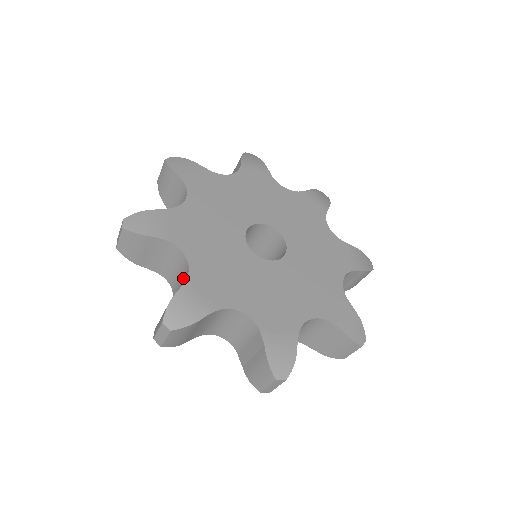
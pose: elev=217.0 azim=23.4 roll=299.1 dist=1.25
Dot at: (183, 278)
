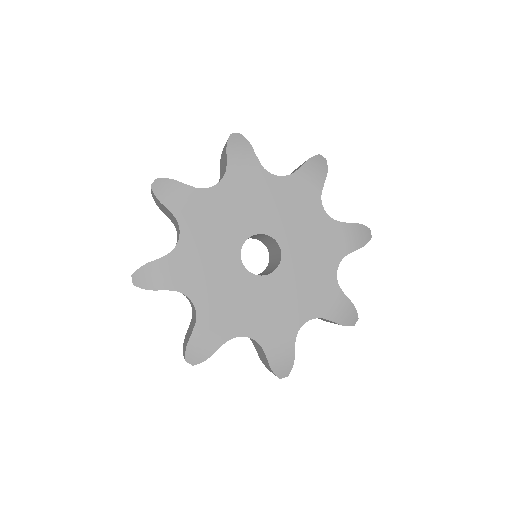
Dot at: occluded
